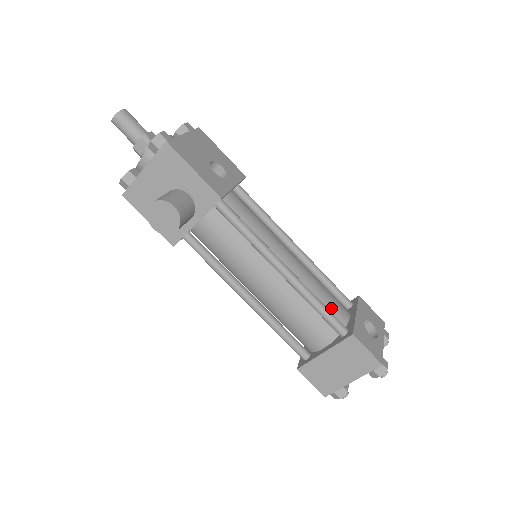
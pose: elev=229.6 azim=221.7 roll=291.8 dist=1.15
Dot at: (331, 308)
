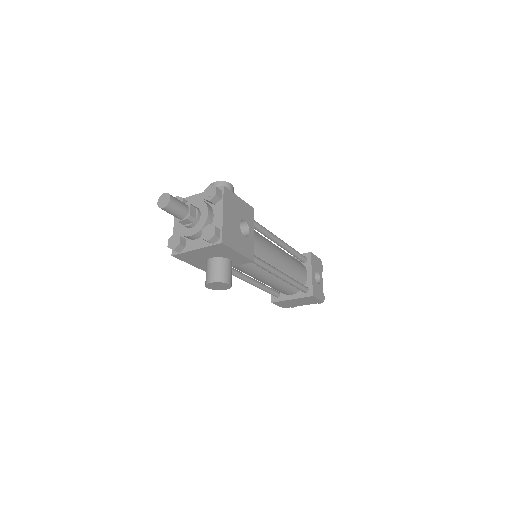
Dot at: (300, 277)
